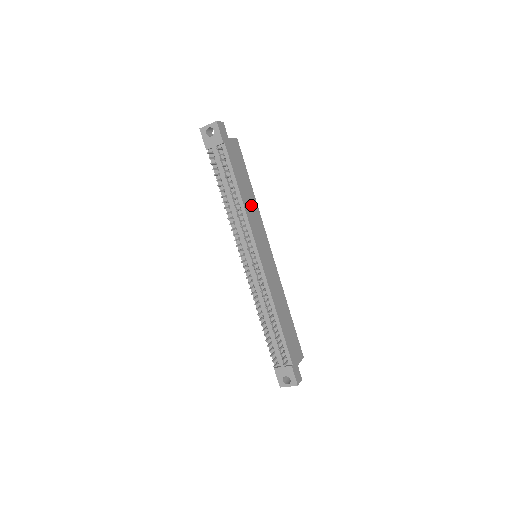
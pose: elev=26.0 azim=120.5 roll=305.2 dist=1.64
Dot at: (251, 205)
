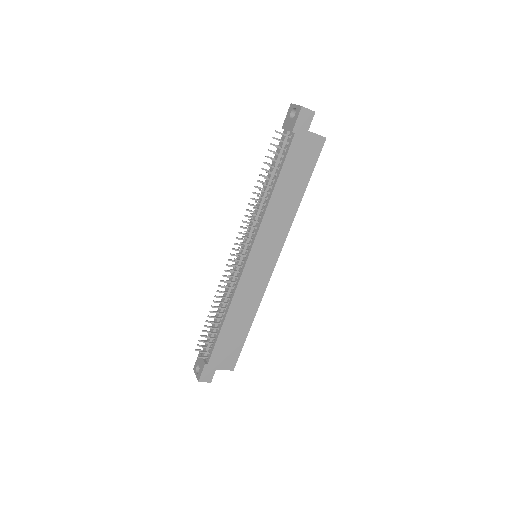
Dot at: (283, 209)
